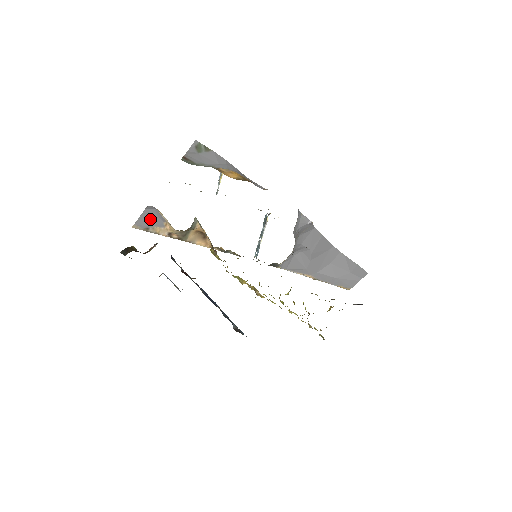
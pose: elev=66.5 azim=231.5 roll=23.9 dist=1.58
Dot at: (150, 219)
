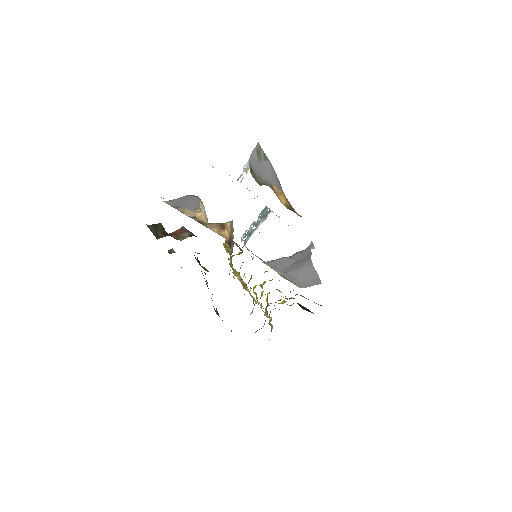
Dot at: (186, 202)
